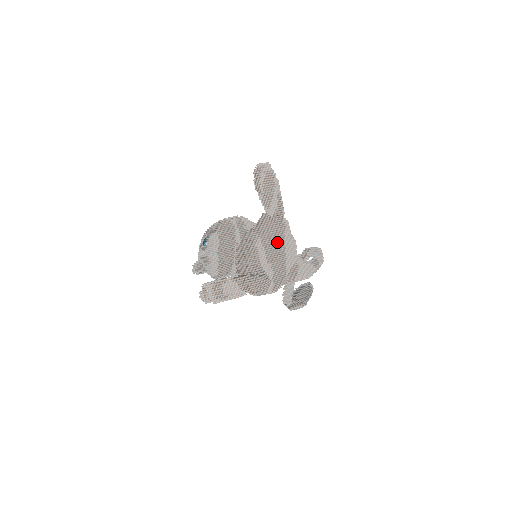
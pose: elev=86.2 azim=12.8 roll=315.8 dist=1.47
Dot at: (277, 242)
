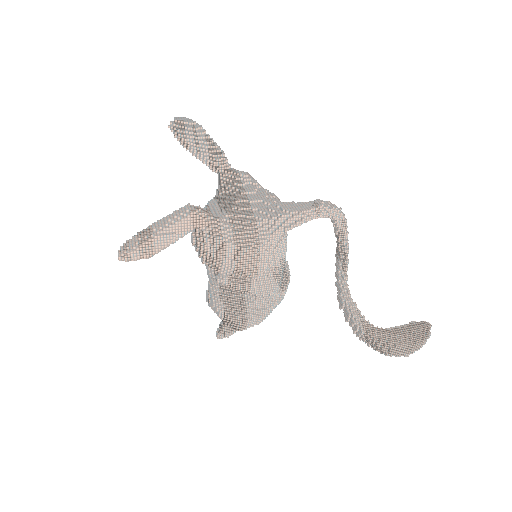
Dot at: (232, 190)
